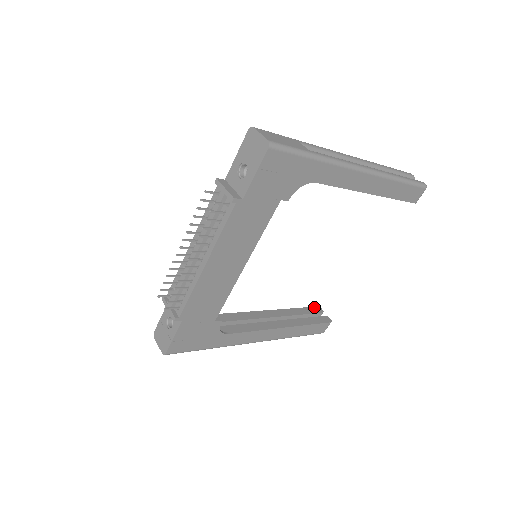
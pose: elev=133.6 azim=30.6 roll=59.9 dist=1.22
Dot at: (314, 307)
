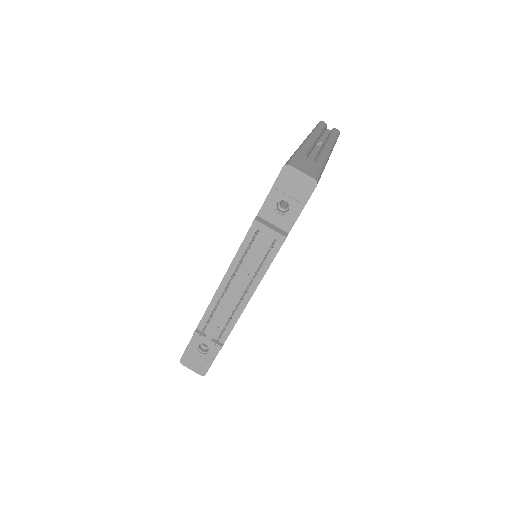
Dot at: occluded
